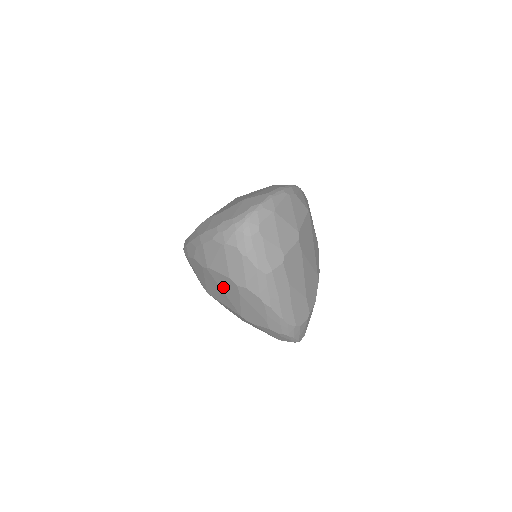
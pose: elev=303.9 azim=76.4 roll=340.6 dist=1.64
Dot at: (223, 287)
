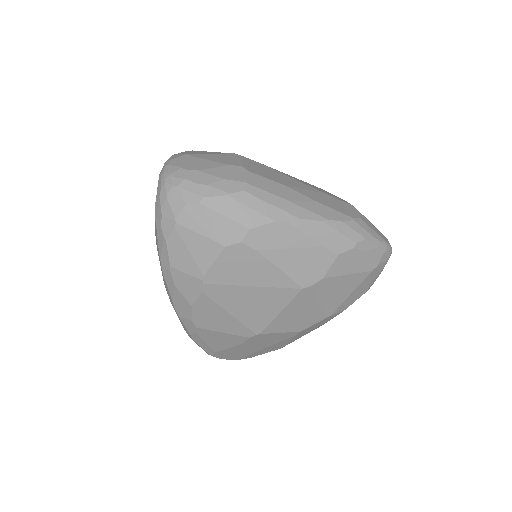
Dot at: (242, 278)
